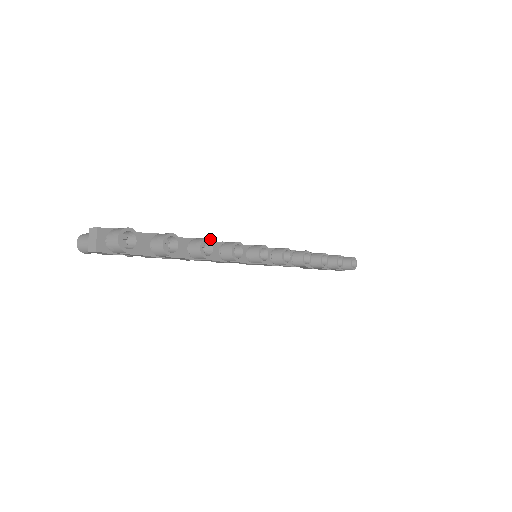
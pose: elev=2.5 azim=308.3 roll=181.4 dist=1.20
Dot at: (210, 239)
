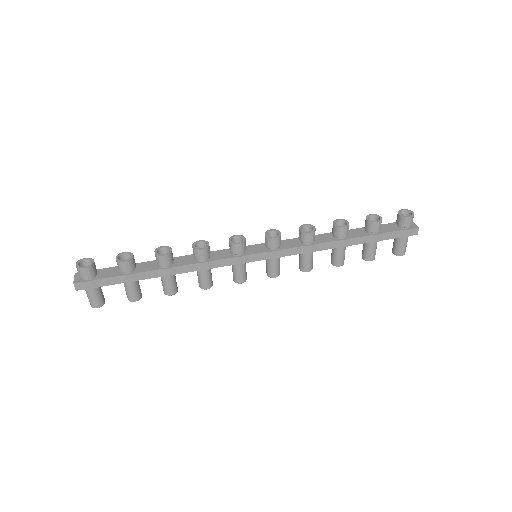
Dot at: (165, 246)
